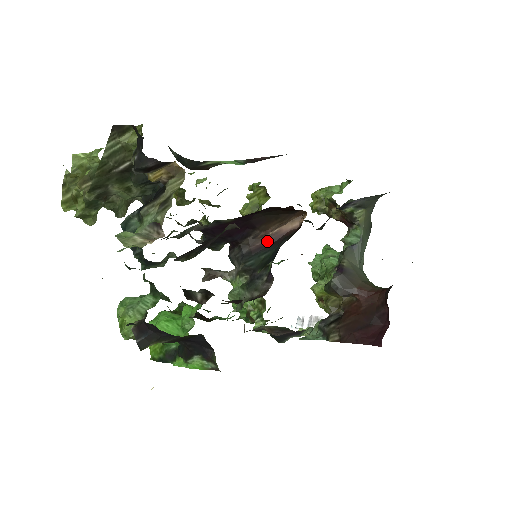
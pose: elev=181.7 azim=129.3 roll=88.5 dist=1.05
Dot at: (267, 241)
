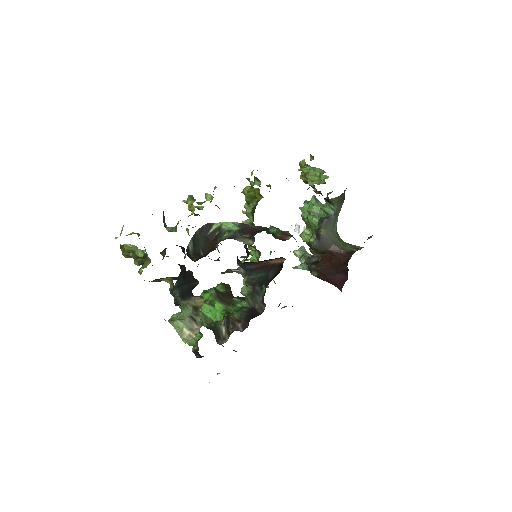
Dot at: (261, 266)
